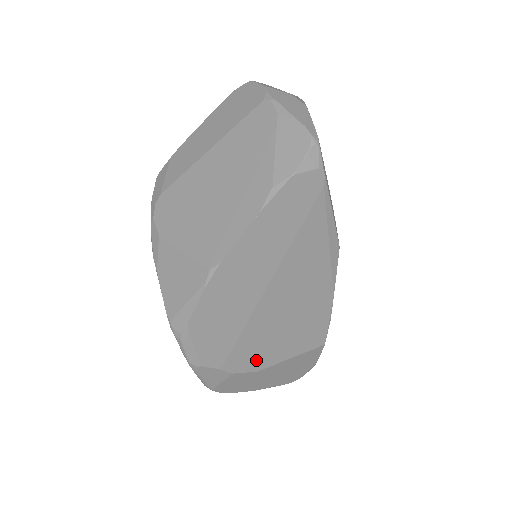
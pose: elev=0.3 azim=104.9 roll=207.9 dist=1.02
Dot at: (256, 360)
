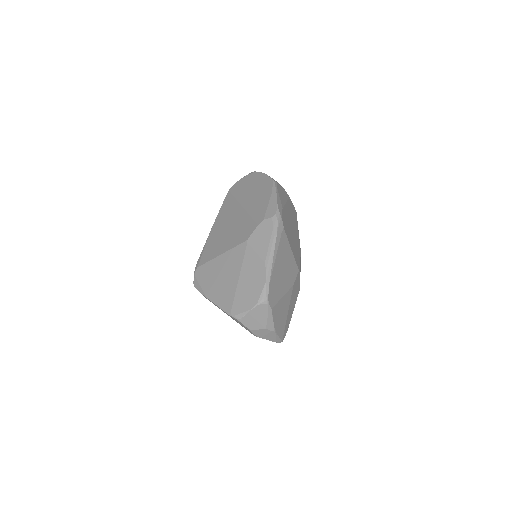
Dot at: occluded
